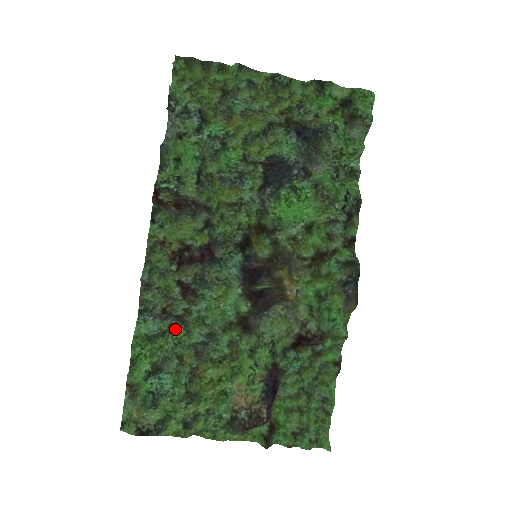
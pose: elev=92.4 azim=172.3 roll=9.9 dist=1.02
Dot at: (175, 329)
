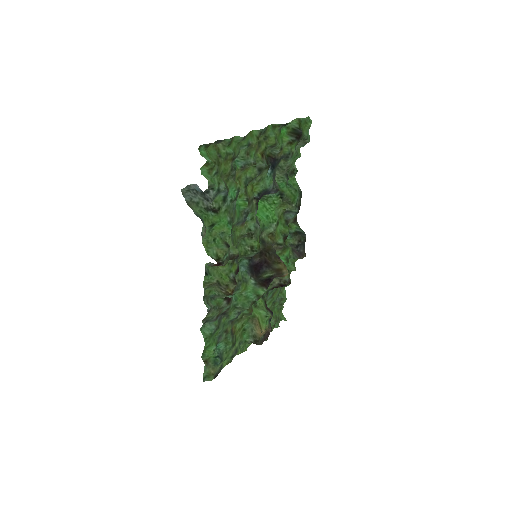
Dot at: (221, 319)
